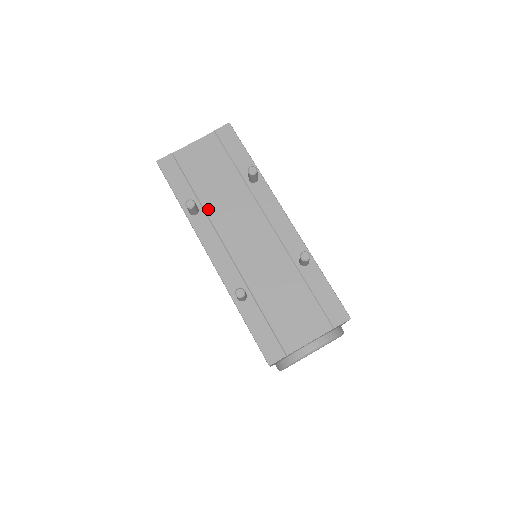
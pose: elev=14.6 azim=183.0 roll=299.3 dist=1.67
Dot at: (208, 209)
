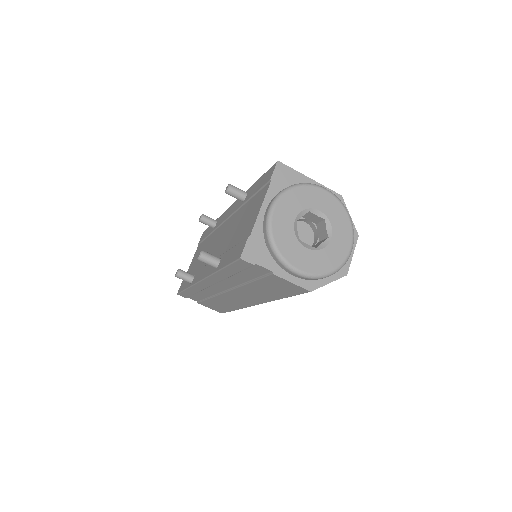
Dot at: (199, 268)
